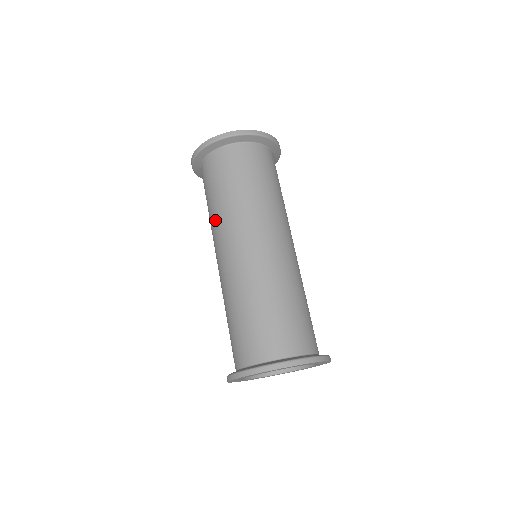
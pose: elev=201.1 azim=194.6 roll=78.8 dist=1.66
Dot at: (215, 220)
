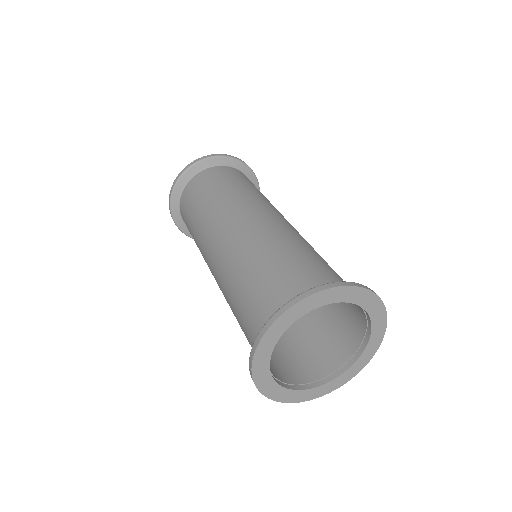
Dot at: (210, 211)
